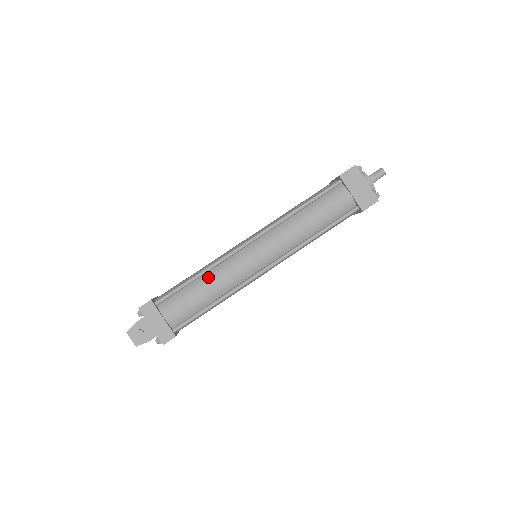
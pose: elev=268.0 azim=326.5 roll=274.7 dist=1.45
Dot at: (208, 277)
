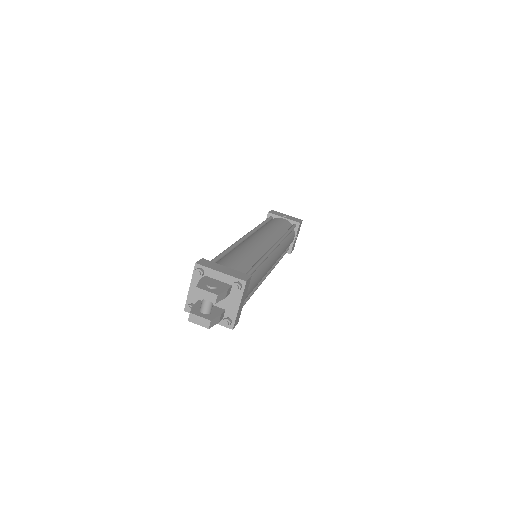
Dot at: (237, 249)
